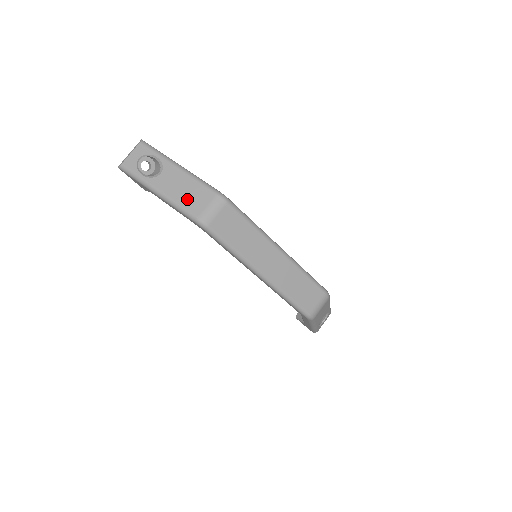
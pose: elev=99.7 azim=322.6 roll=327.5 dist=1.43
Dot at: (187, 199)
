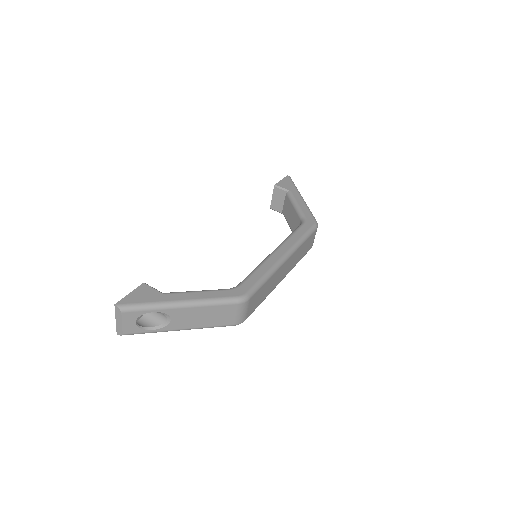
Dot at: (215, 321)
